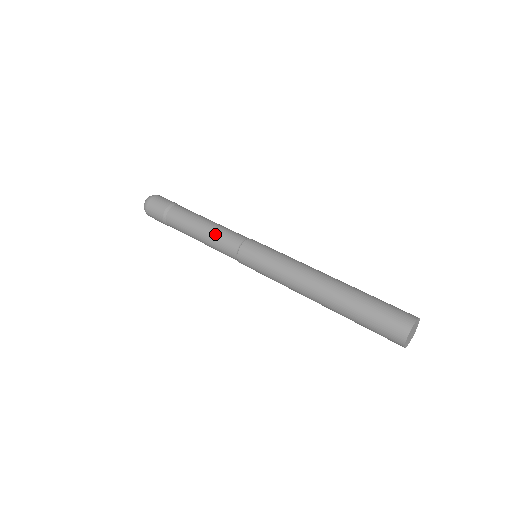
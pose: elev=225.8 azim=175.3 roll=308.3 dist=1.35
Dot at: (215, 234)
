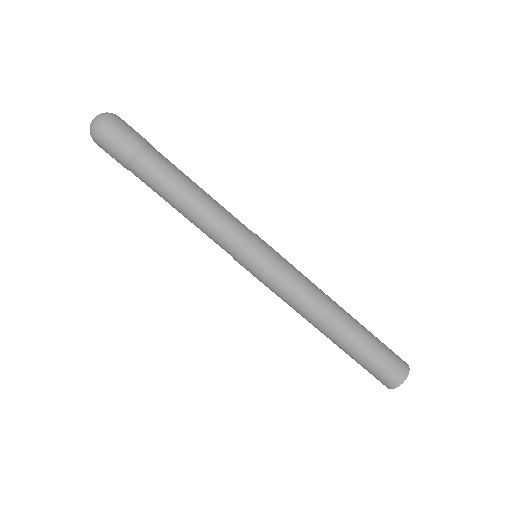
Dot at: (205, 226)
